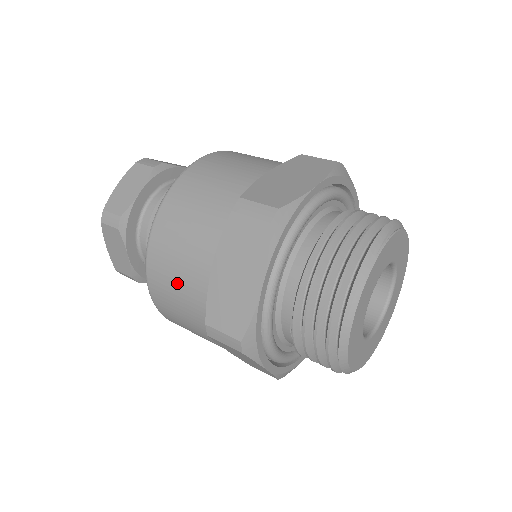
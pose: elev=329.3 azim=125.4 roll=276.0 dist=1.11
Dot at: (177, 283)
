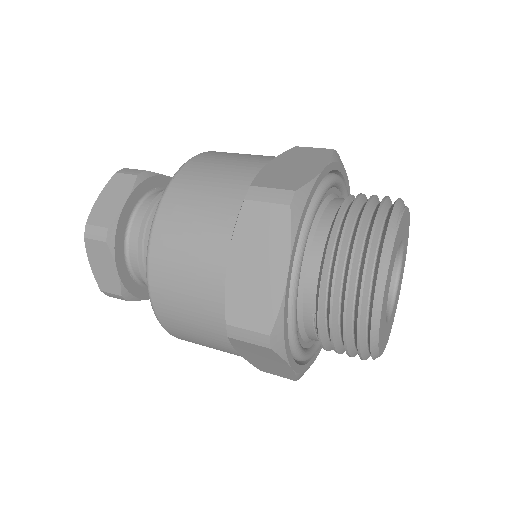
Dot at: (187, 286)
